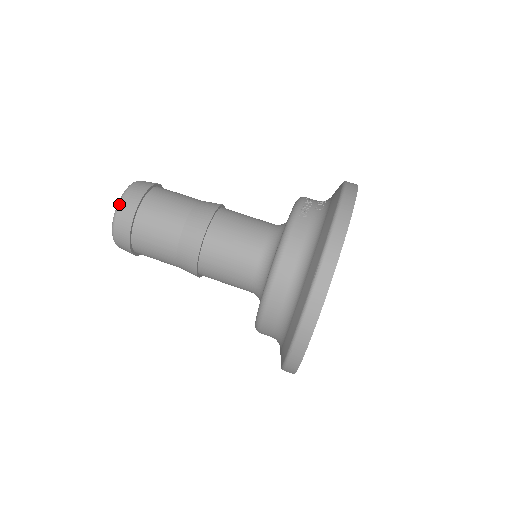
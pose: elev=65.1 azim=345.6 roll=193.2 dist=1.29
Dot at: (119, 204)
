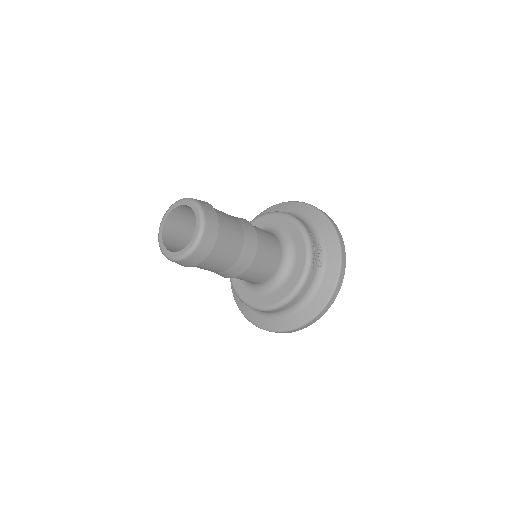
Dot at: (192, 253)
